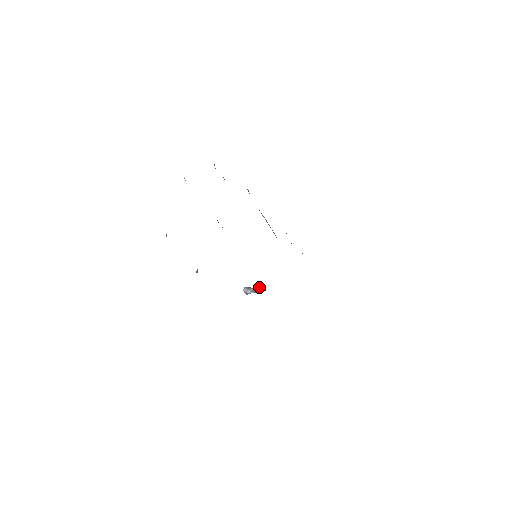
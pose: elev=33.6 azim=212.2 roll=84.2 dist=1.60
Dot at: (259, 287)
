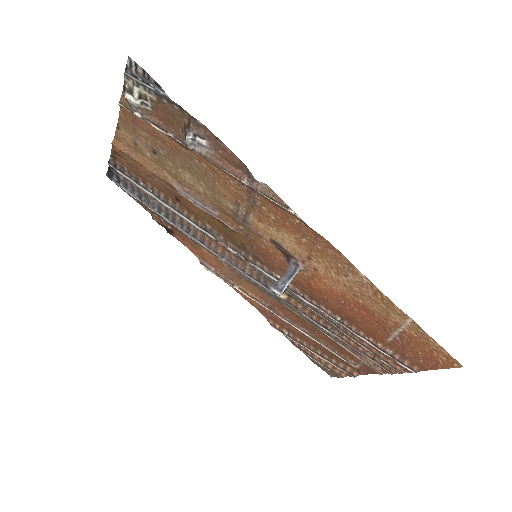
Dot at: (289, 266)
